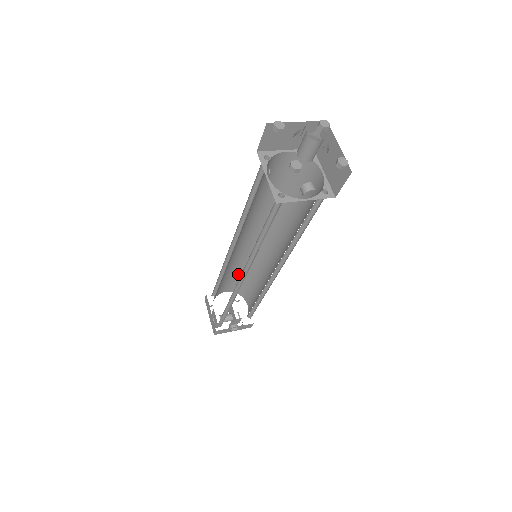
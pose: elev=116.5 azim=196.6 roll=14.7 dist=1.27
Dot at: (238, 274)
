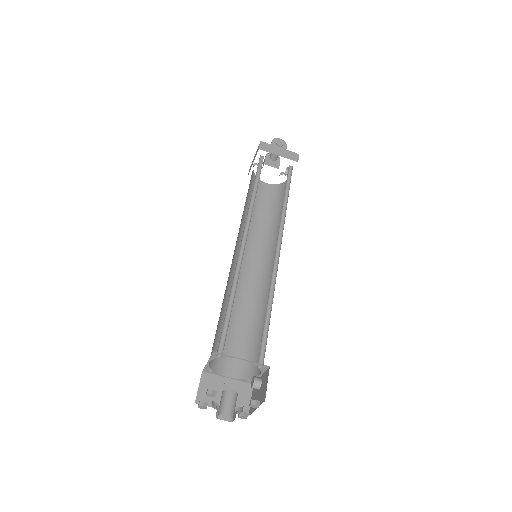
Dot at: occluded
